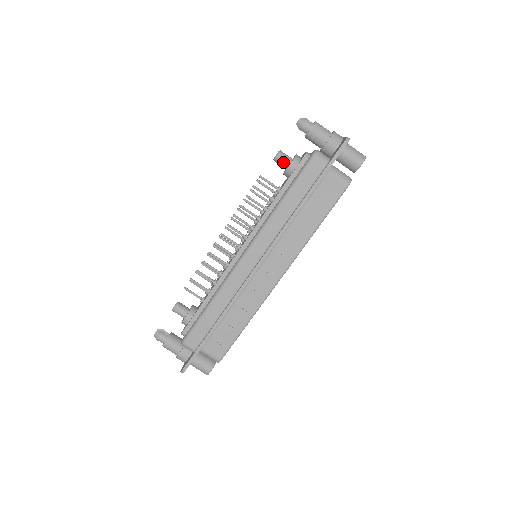
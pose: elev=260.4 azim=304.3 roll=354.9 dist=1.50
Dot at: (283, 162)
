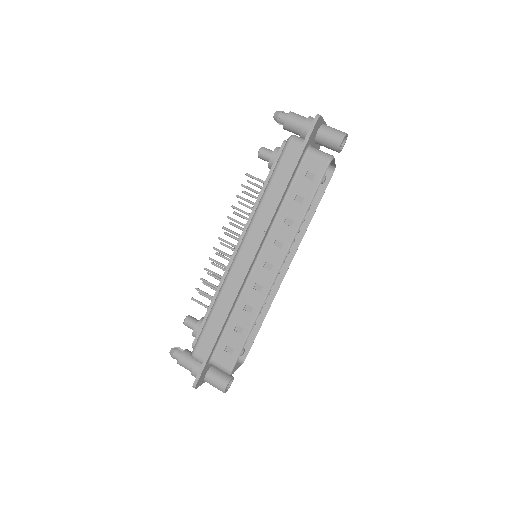
Dot at: (266, 156)
